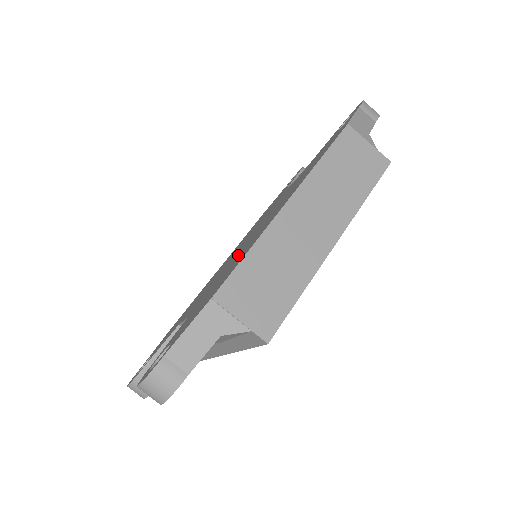
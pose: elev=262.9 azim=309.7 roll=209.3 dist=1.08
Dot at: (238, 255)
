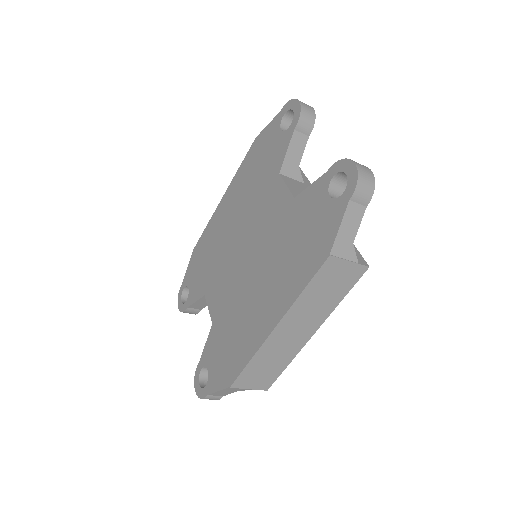
Dot at: (241, 303)
